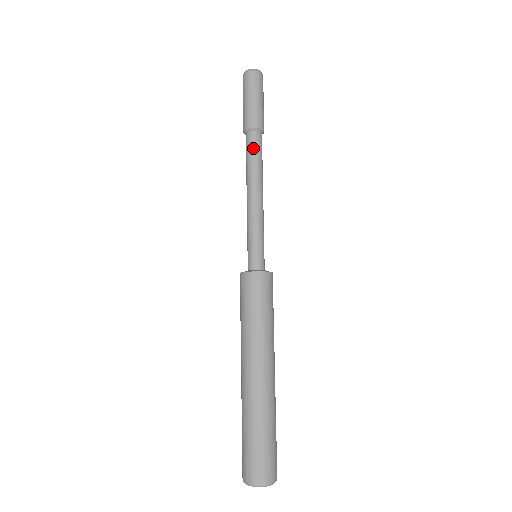
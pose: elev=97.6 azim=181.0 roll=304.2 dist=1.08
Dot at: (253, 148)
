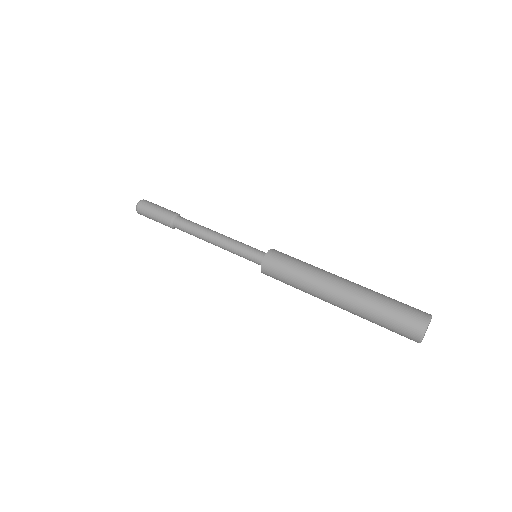
Dot at: (189, 220)
